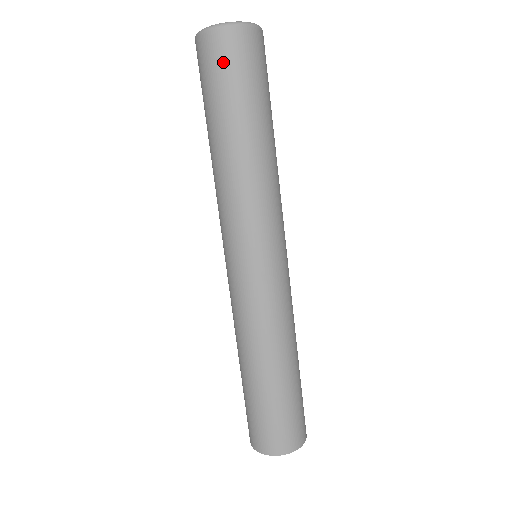
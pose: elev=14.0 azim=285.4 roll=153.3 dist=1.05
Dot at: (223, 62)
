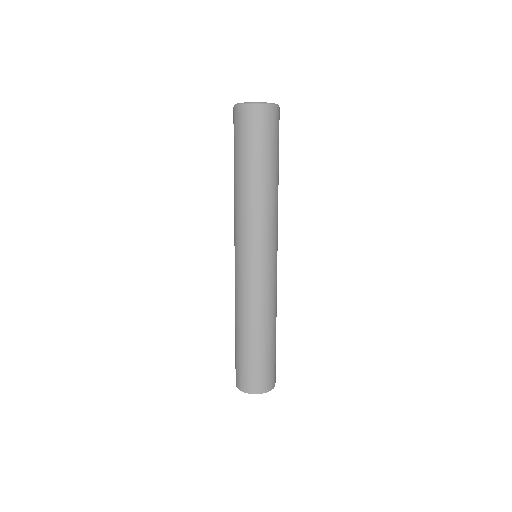
Dot at: (257, 128)
